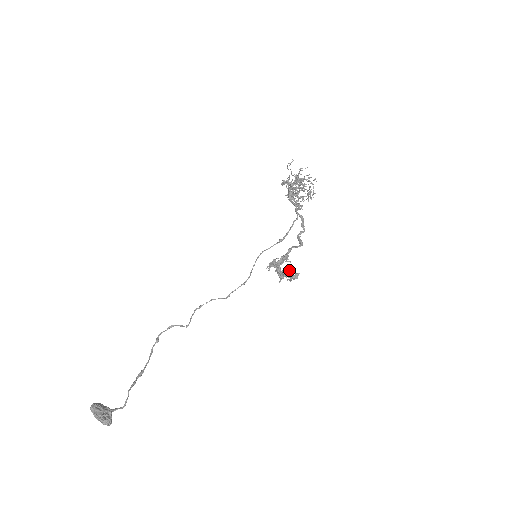
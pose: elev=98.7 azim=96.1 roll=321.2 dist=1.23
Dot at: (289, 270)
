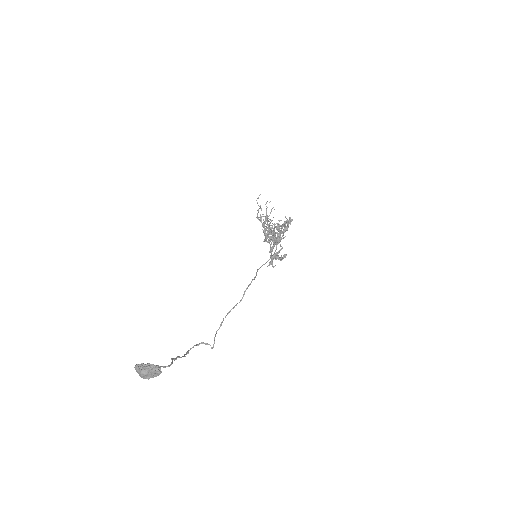
Dot at: (284, 228)
